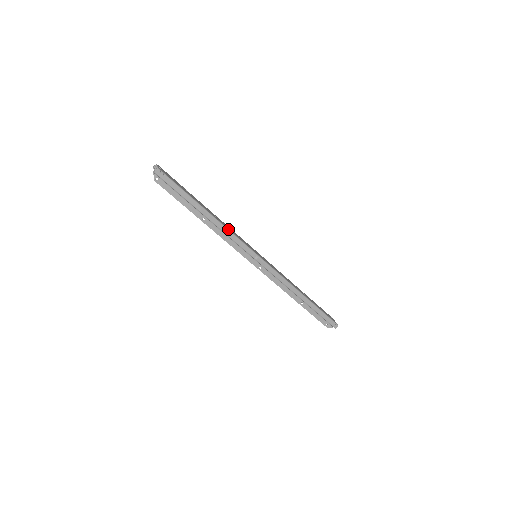
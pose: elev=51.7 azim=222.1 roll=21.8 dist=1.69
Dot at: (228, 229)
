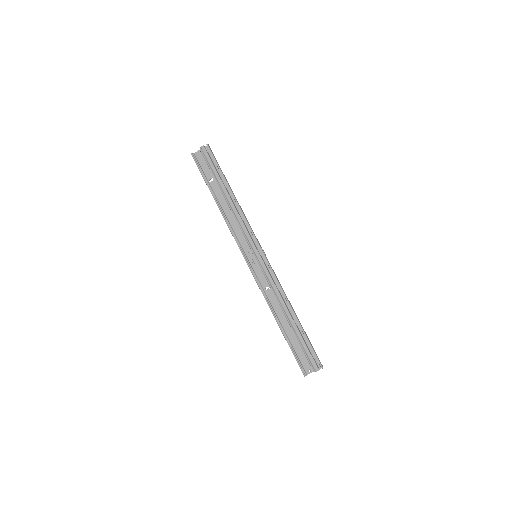
Dot at: (244, 214)
